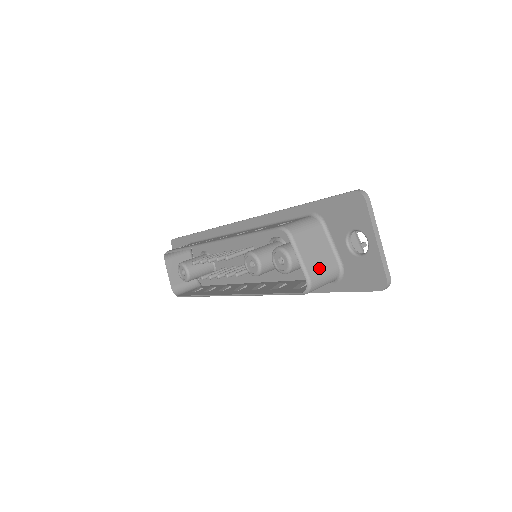
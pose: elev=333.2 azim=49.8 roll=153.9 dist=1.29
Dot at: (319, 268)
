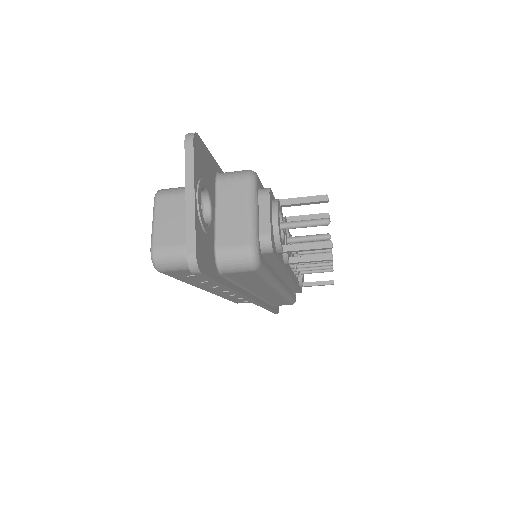
Dot at: (172, 240)
